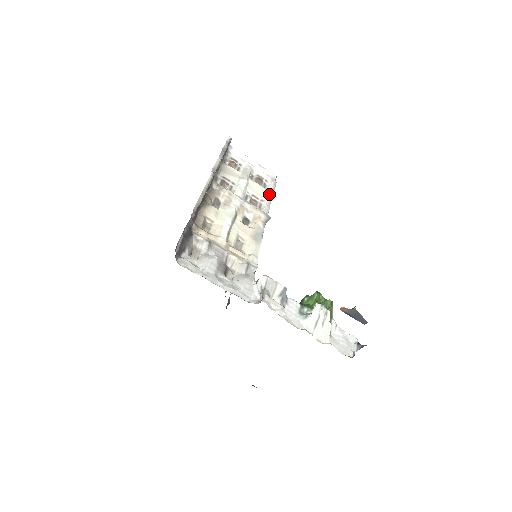
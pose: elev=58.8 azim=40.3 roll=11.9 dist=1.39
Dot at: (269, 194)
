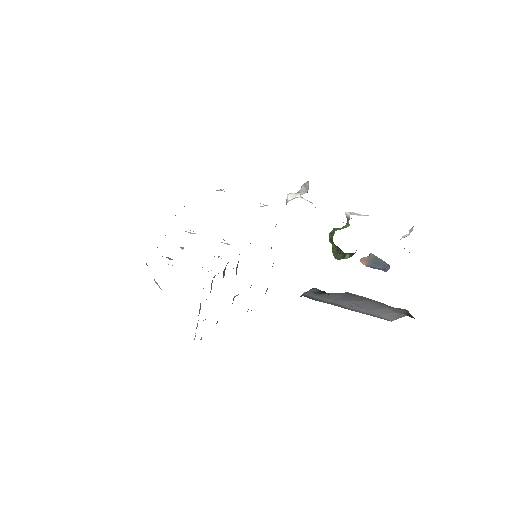
Dot at: occluded
